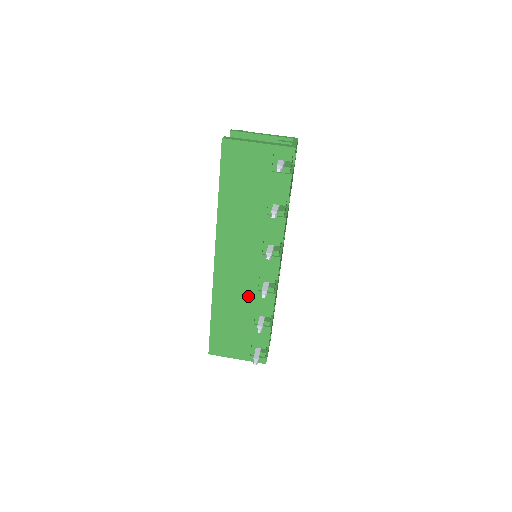
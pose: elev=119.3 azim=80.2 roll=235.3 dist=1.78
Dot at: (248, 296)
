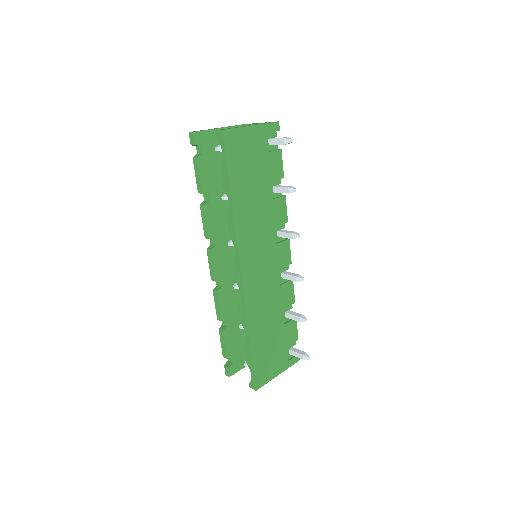
Dot at: (274, 296)
